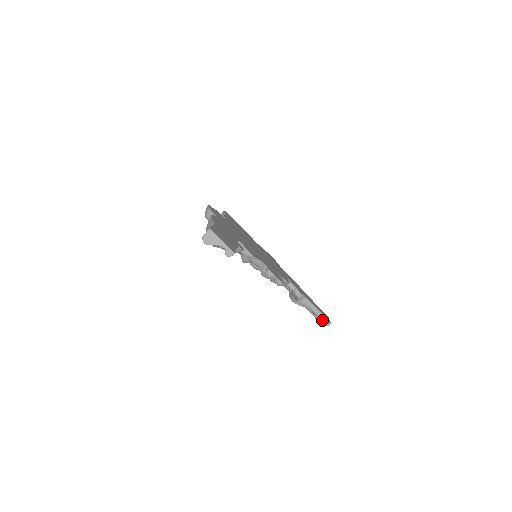
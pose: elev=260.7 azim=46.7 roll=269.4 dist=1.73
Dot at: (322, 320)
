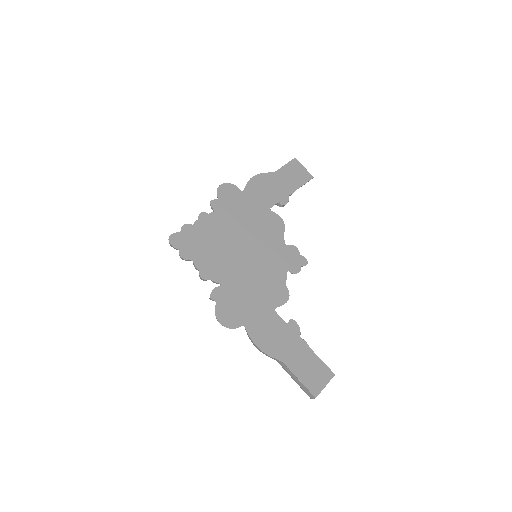
Dot at: occluded
